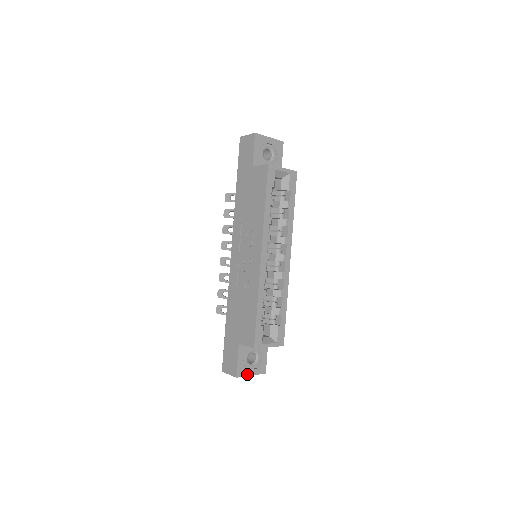
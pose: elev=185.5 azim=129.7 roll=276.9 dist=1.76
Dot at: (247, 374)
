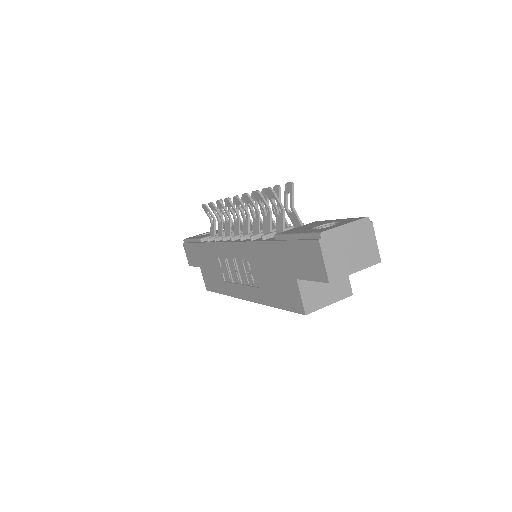
Dot at: occluded
